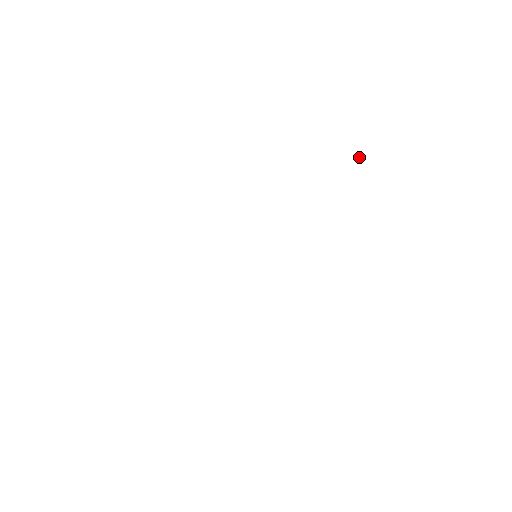
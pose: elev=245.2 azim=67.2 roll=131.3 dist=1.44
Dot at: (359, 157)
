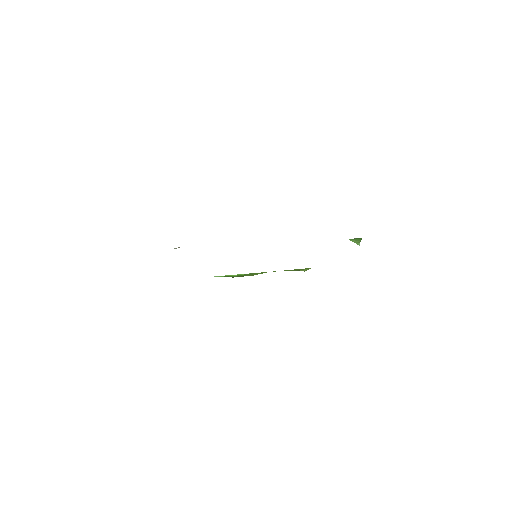
Dot at: (359, 243)
